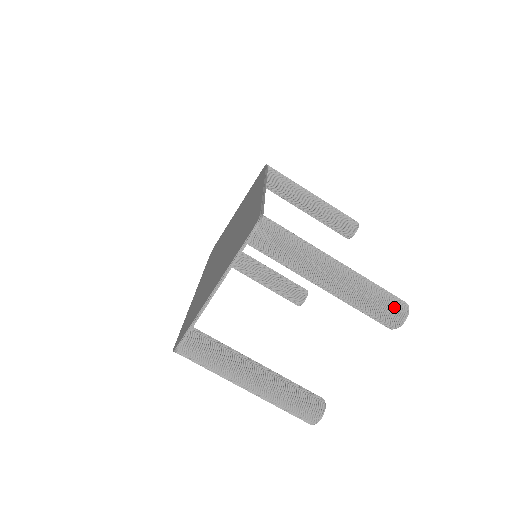
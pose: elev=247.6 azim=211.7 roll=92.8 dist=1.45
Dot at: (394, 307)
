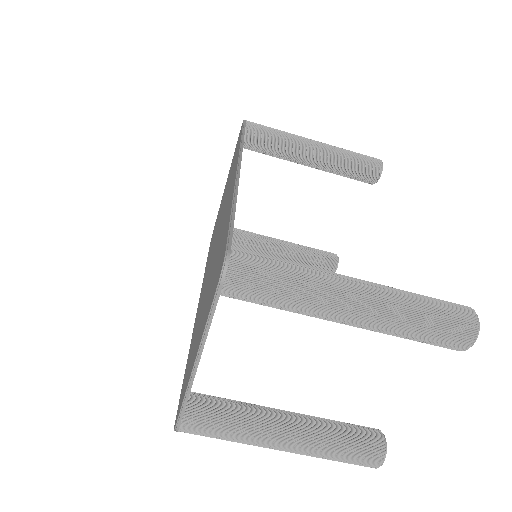
Dot at: (456, 326)
